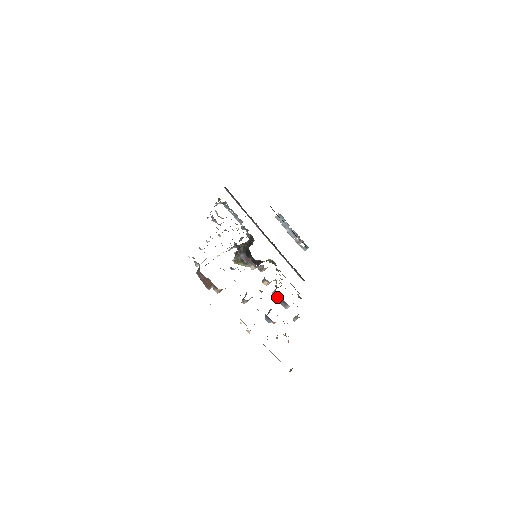
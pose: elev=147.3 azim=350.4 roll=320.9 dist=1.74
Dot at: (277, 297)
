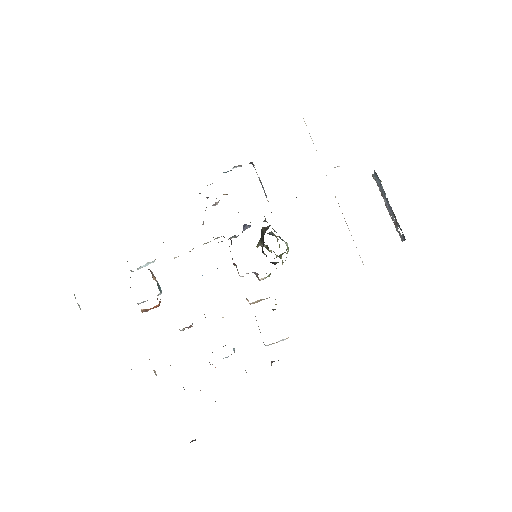
Dot at: occluded
